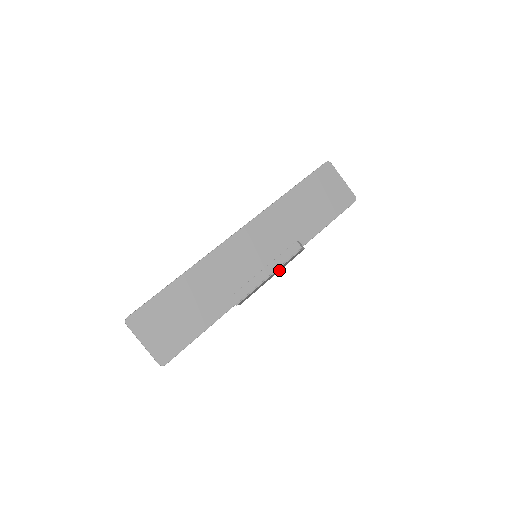
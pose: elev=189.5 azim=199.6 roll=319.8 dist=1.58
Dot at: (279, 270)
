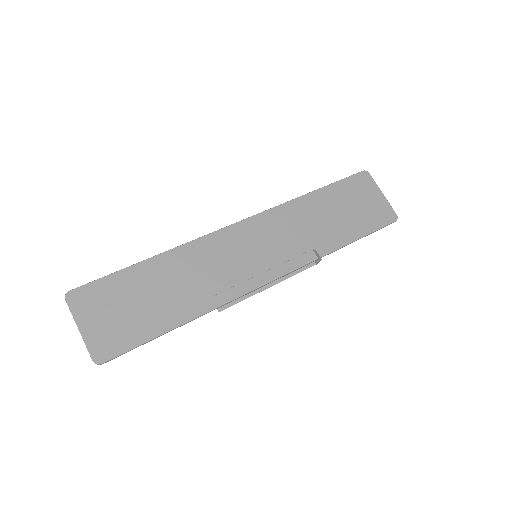
Dot at: occluded
